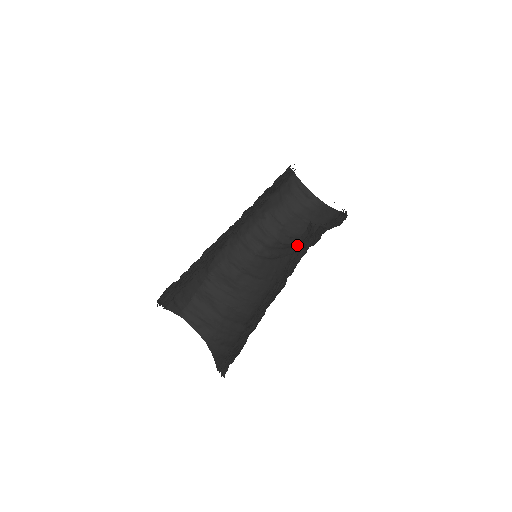
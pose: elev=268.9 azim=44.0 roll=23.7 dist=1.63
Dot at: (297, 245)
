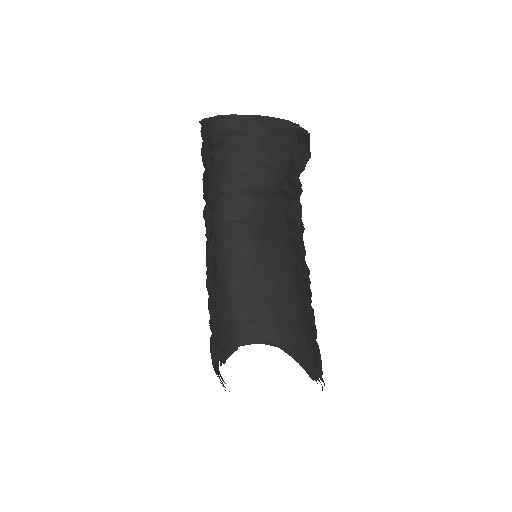
Dot at: (286, 218)
